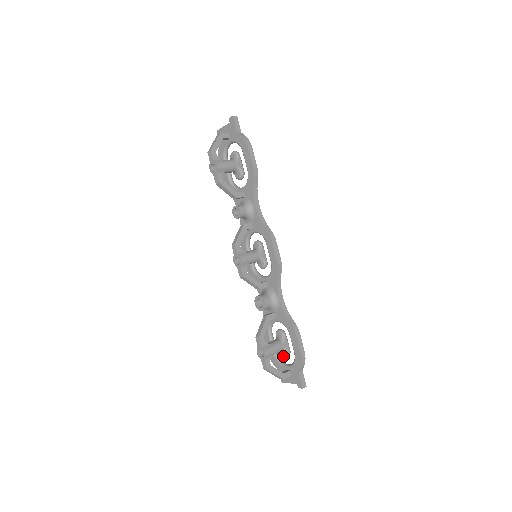
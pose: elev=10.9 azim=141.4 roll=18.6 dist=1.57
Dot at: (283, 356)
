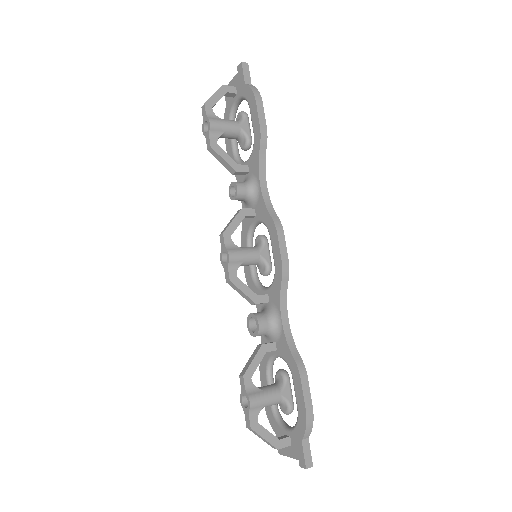
Dot at: (283, 412)
